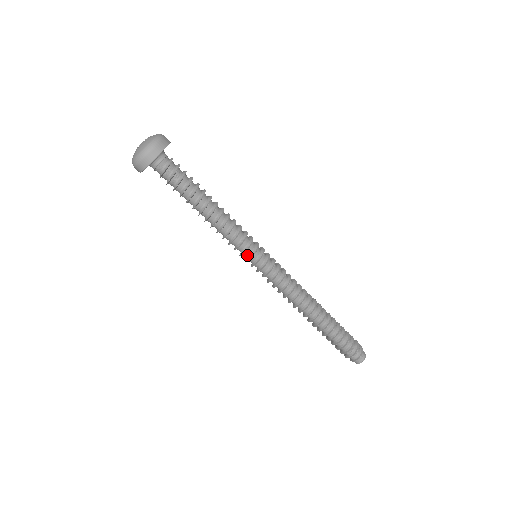
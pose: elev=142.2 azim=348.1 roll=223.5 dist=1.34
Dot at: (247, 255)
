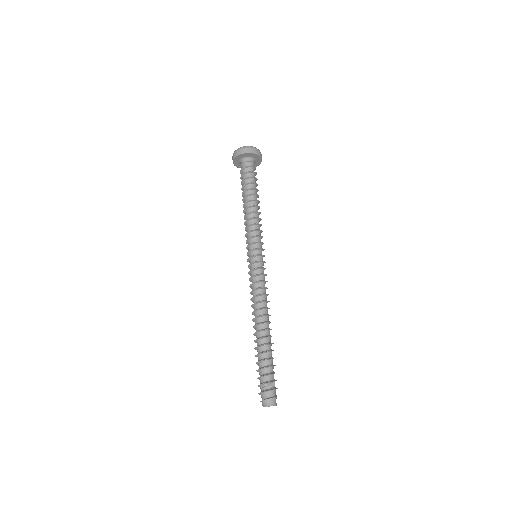
Dot at: (255, 247)
